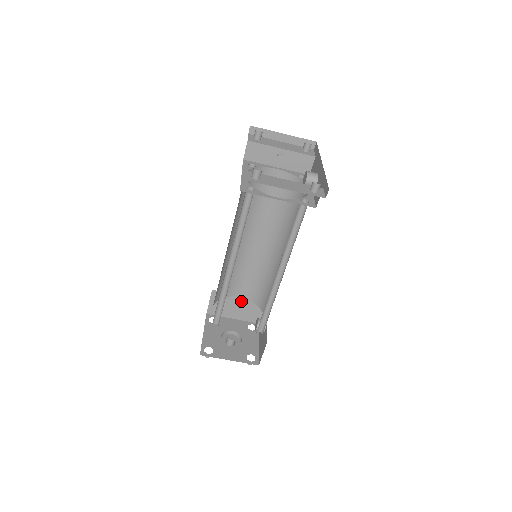
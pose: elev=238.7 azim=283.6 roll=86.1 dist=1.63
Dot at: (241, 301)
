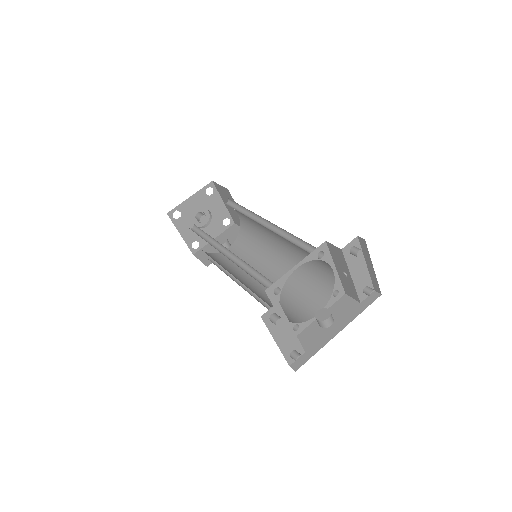
Dot at: occluded
